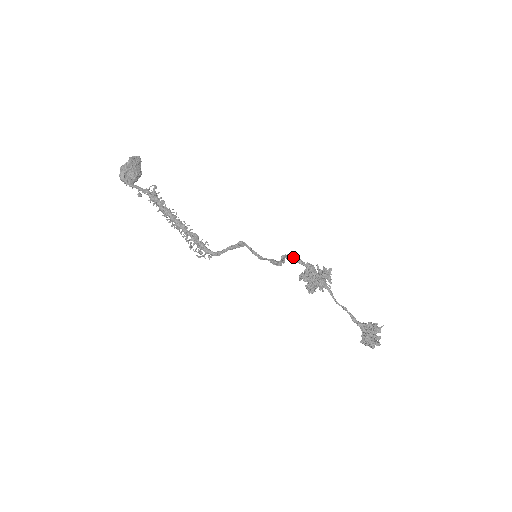
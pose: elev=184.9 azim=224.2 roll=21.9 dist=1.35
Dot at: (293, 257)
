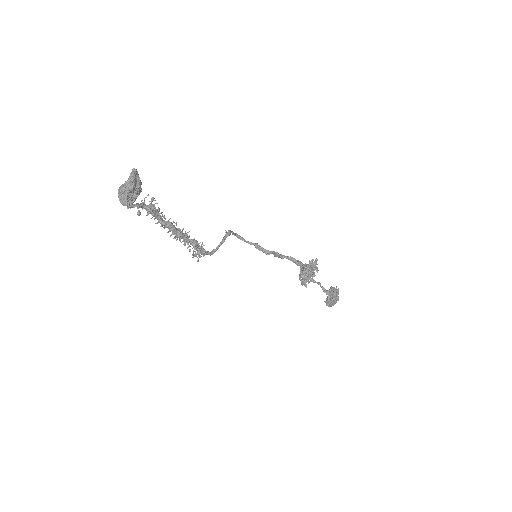
Dot at: (298, 264)
